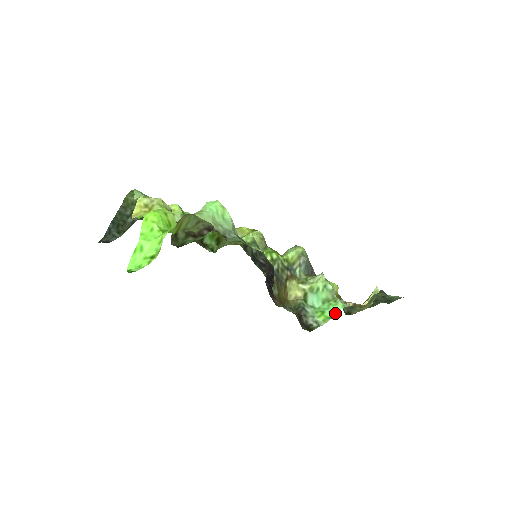
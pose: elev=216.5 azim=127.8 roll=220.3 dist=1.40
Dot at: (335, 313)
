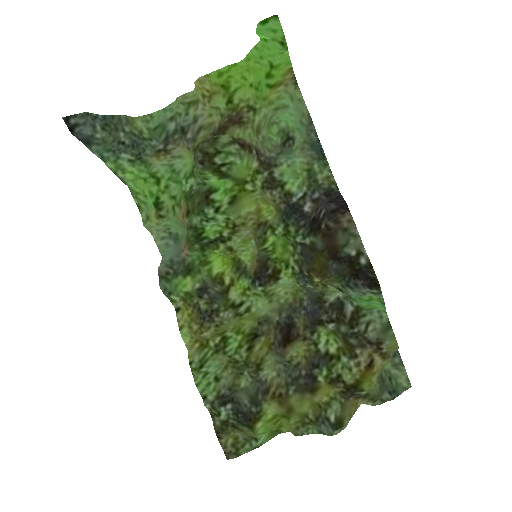
Dot at: (383, 306)
